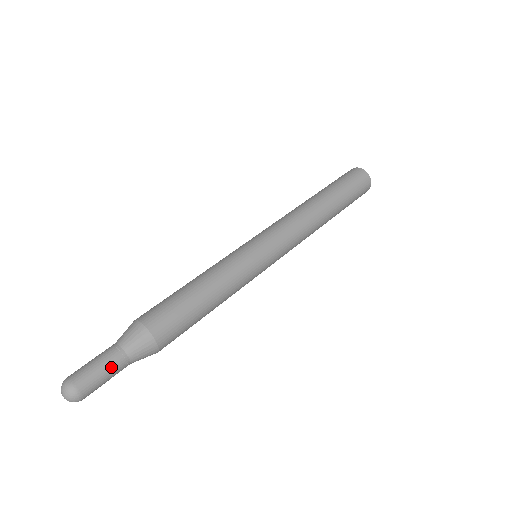
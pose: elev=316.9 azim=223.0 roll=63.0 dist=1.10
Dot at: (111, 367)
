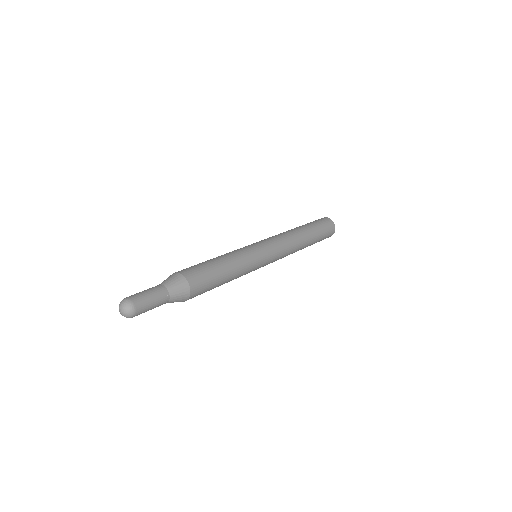
Dot at: (158, 303)
